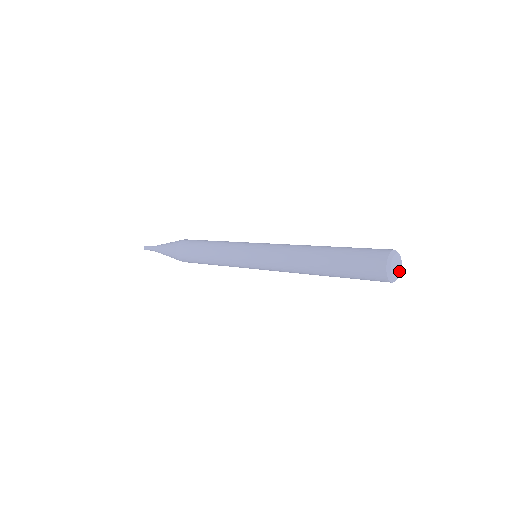
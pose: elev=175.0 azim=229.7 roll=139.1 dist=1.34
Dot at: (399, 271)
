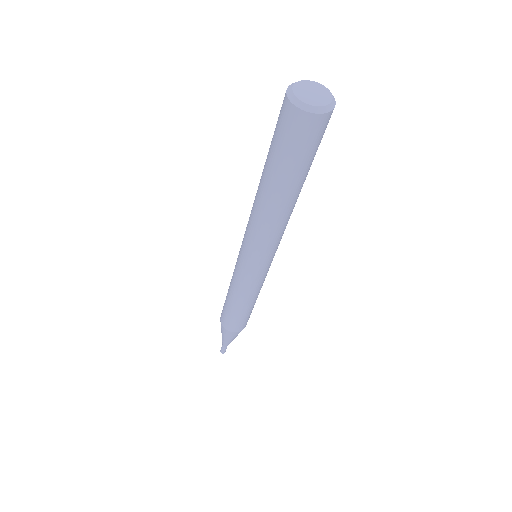
Dot at: (315, 103)
